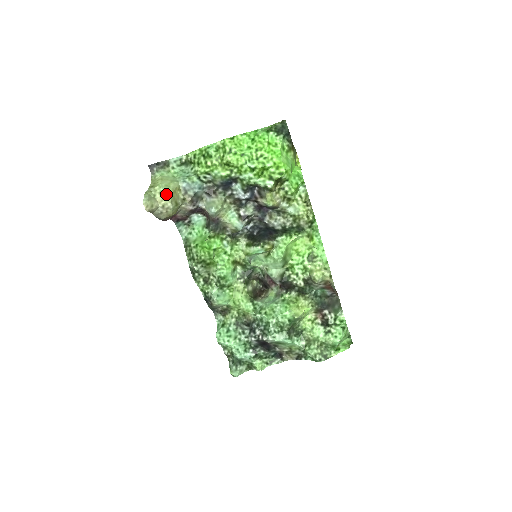
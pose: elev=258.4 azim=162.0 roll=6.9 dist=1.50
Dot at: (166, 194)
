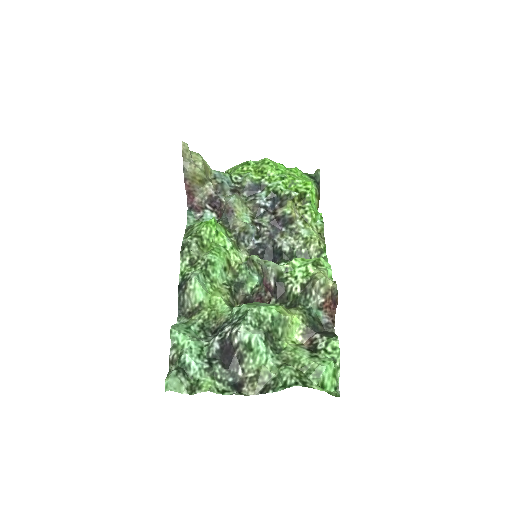
Dot at: (201, 158)
